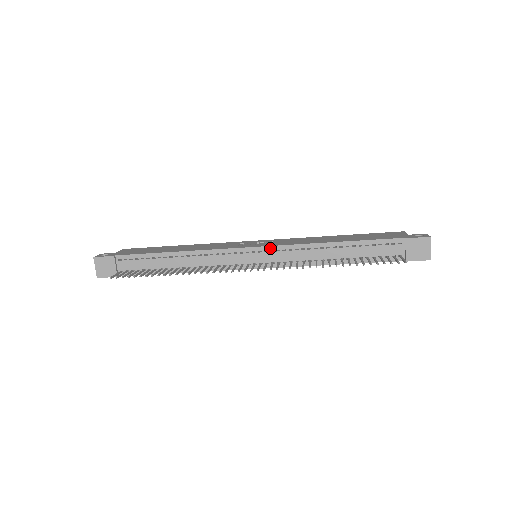
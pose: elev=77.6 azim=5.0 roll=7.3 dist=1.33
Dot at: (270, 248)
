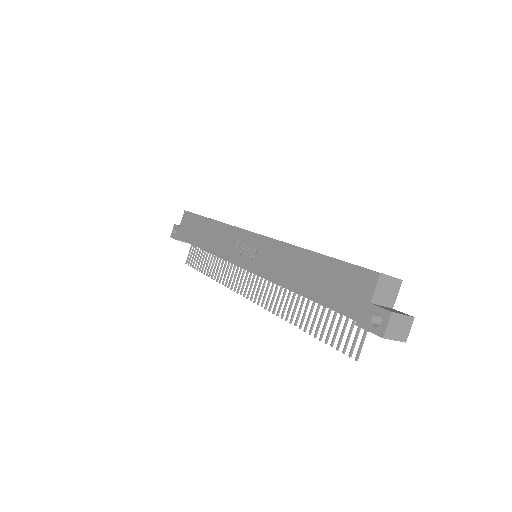
Dot at: (252, 272)
